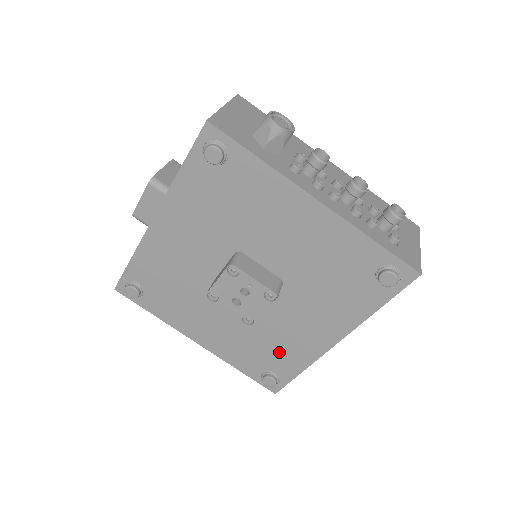
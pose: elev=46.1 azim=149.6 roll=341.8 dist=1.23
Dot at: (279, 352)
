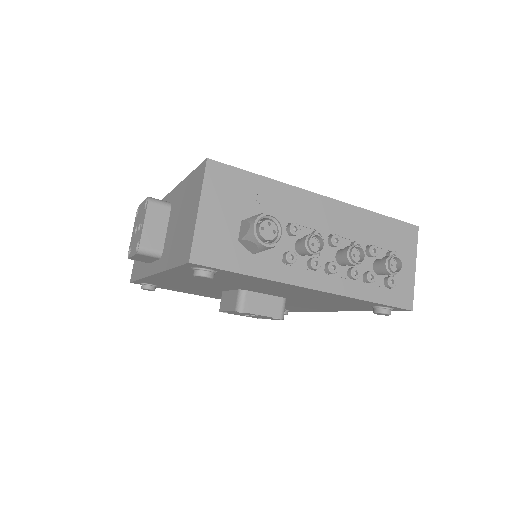
Dot at: (288, 307)
